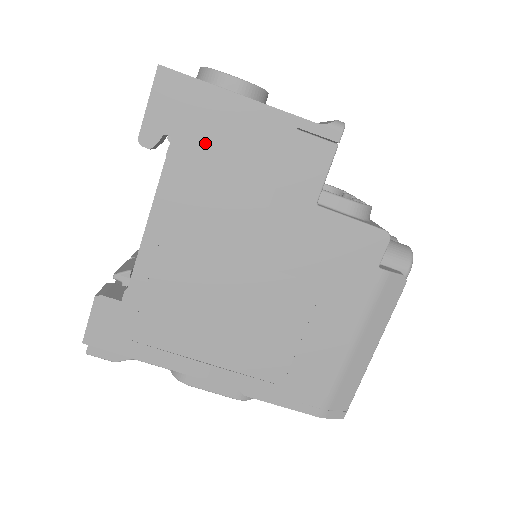
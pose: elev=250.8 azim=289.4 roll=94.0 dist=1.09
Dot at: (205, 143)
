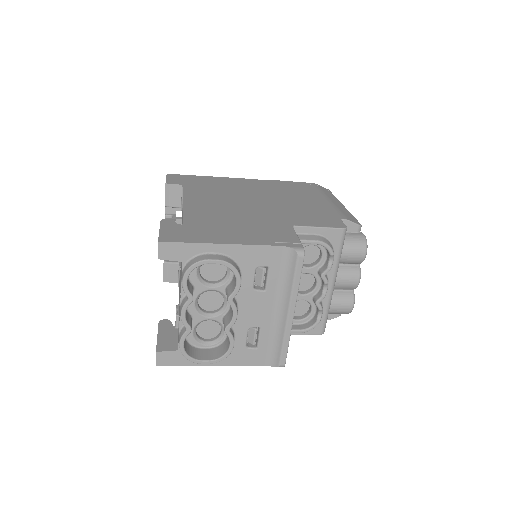
Dot at: occluded
